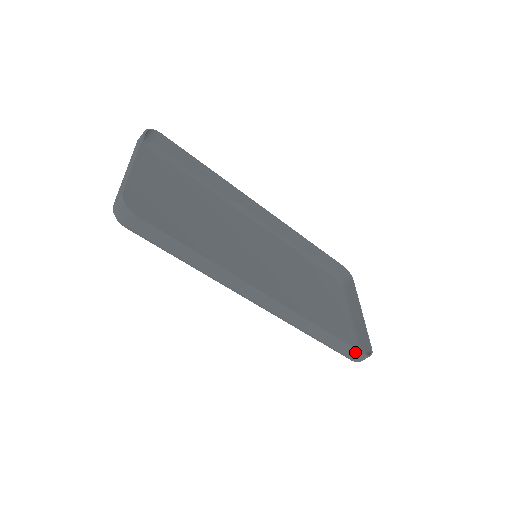
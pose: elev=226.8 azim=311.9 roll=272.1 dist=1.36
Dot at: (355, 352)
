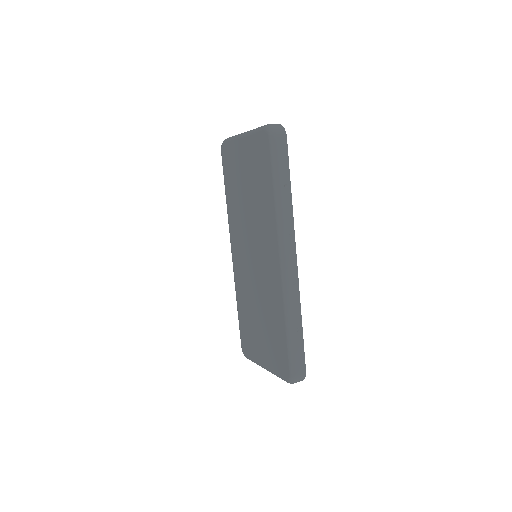
Dot at: (302, 363)
